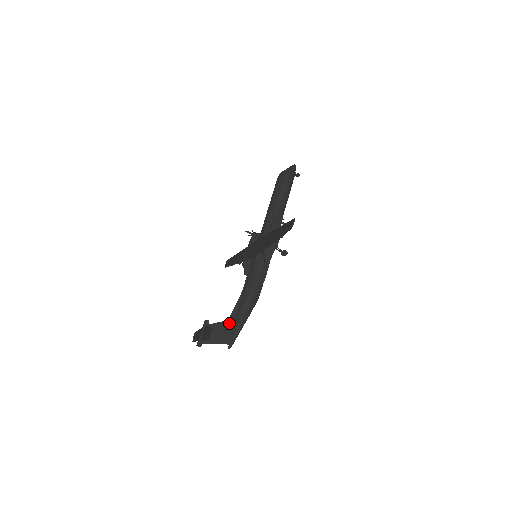
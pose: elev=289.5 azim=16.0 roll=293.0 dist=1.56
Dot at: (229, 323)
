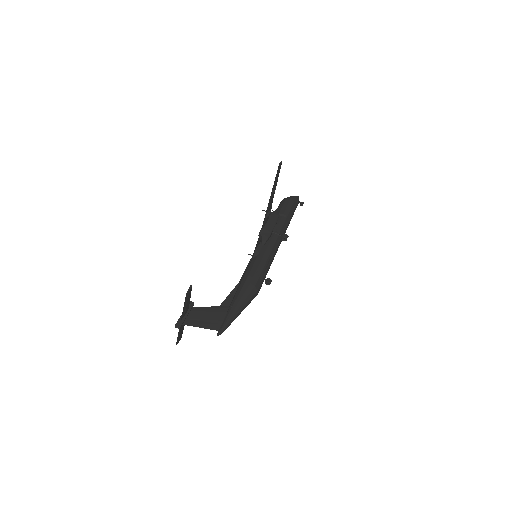
Dot at: (220, 309)
